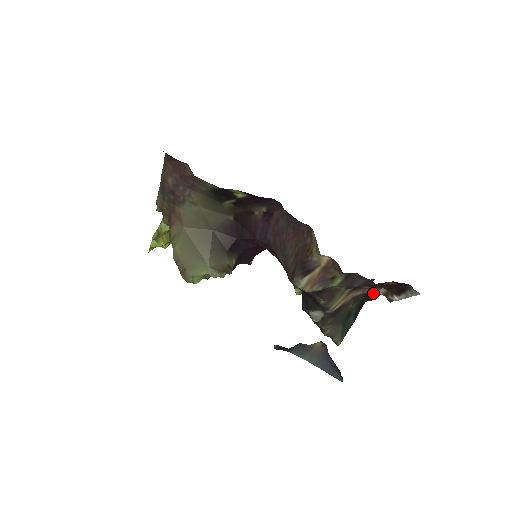
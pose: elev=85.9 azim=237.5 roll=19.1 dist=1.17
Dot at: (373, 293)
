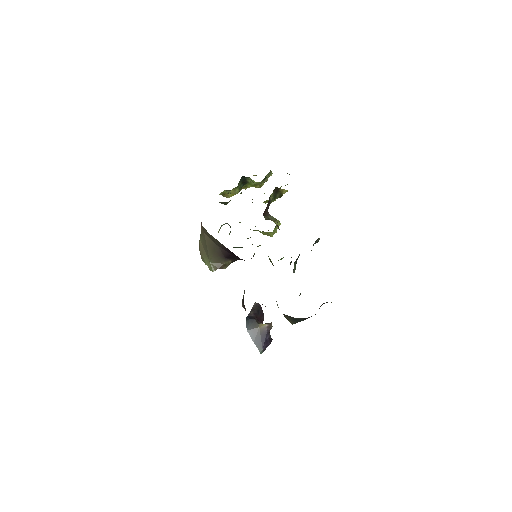
Dot at: occluded
